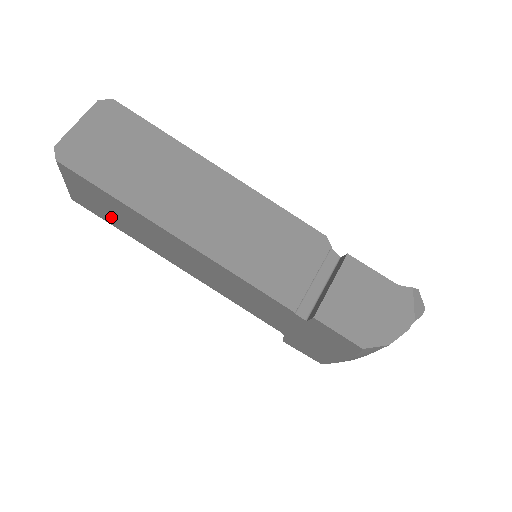
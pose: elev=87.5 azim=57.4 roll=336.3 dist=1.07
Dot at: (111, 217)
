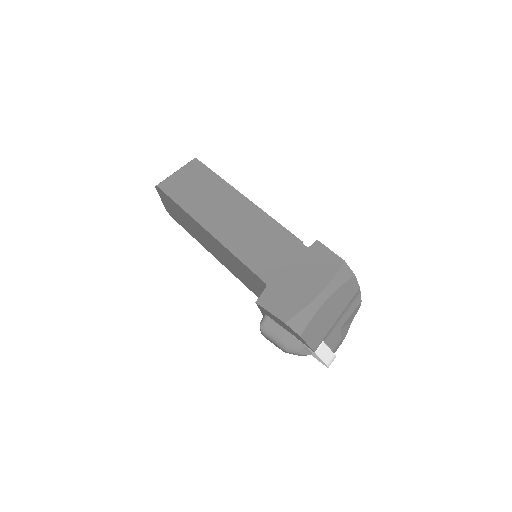
Dot at: (186, 193)
